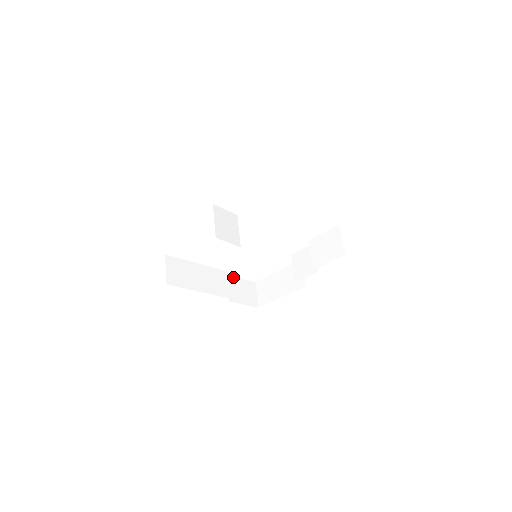
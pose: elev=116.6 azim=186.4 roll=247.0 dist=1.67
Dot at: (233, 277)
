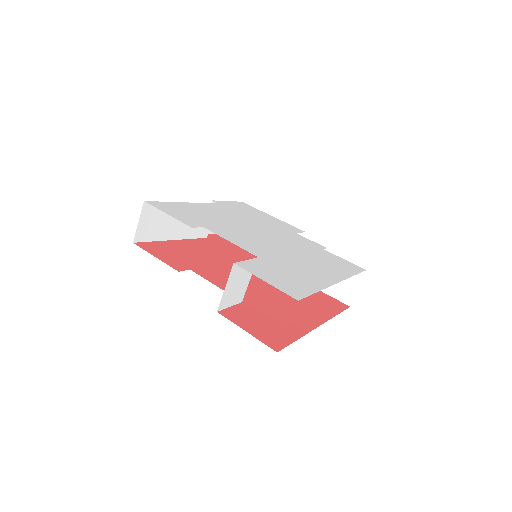
Dot at: occluded
